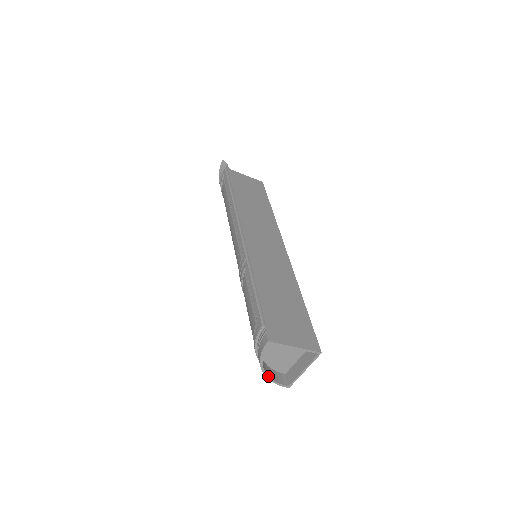
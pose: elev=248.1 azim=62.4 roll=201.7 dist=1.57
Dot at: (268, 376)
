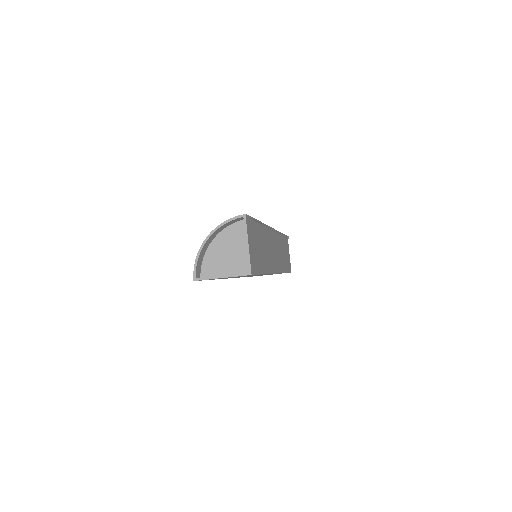
Dot at: (202, 247)
